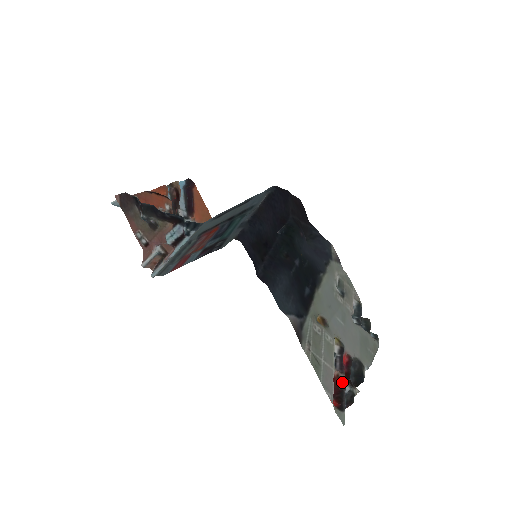
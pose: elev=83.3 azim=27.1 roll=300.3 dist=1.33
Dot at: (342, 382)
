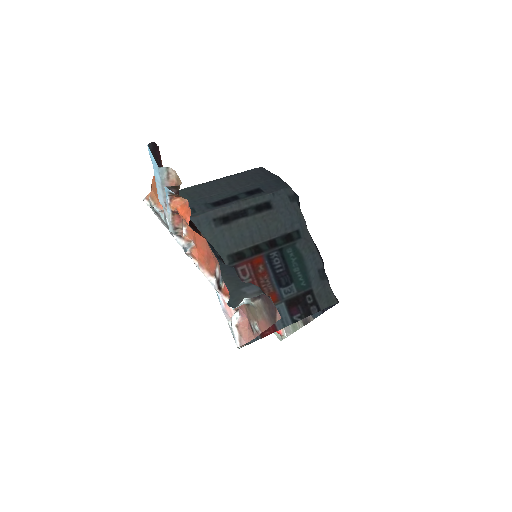
Dot at: occluded
